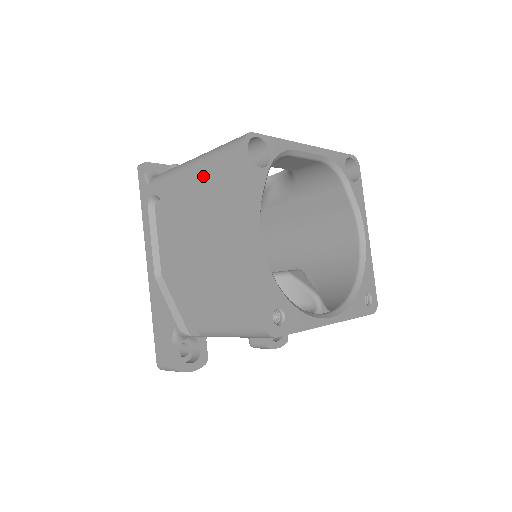
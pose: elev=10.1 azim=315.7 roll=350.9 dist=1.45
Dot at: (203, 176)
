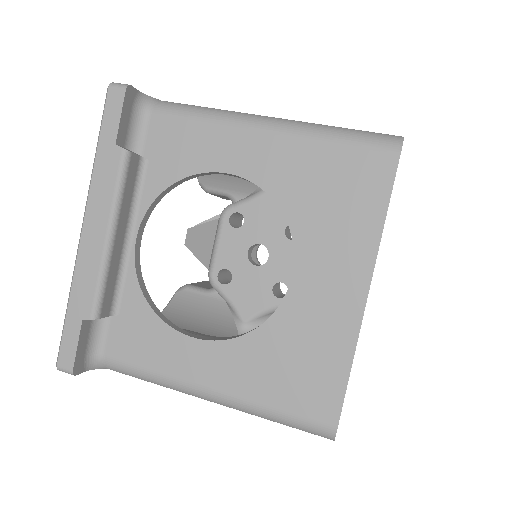
Dot at: occluded
